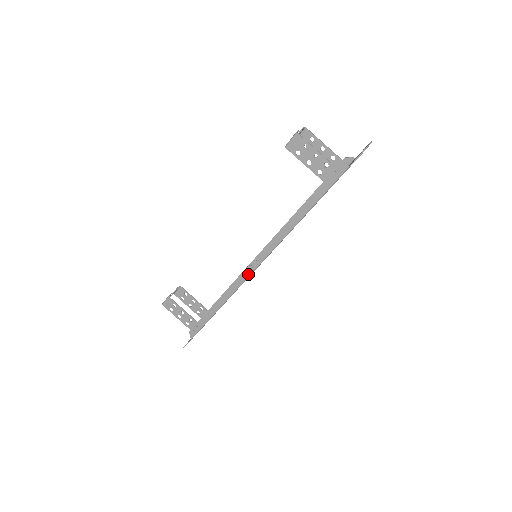
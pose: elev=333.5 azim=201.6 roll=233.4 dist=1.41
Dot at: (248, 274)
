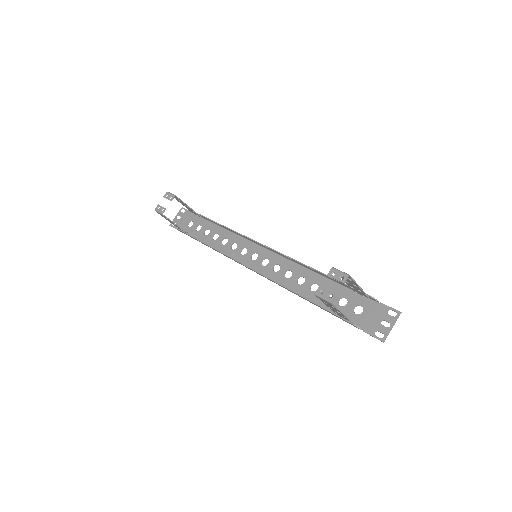
Dot at: occluded
